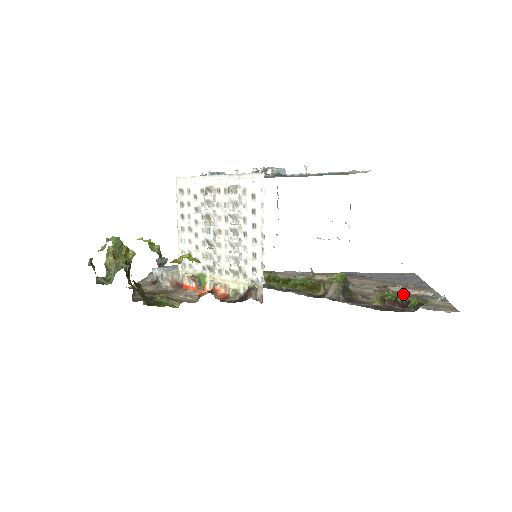
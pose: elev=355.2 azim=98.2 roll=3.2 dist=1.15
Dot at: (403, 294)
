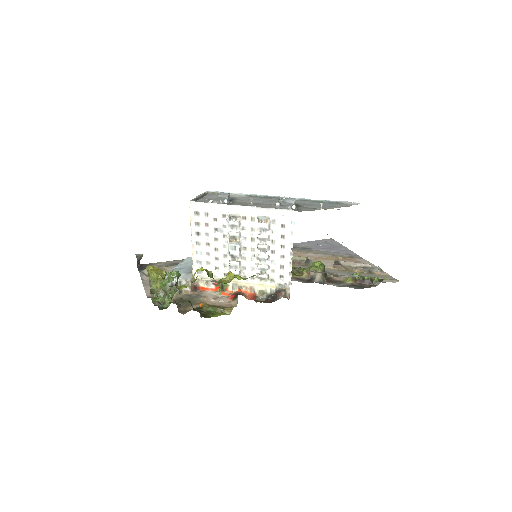
Dot at: (356, 269)
